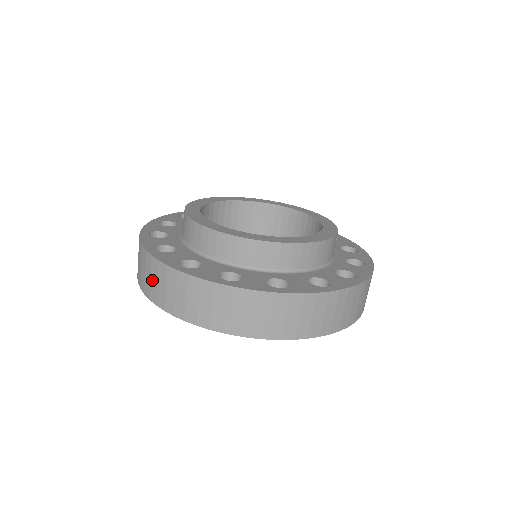
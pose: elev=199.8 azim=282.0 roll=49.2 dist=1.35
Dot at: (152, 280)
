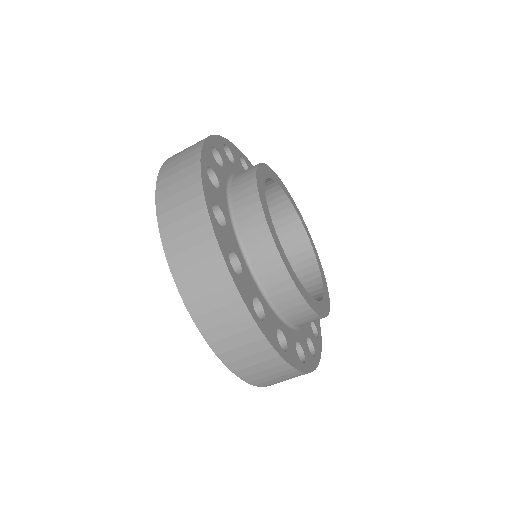
Dot at: (211, 299)
